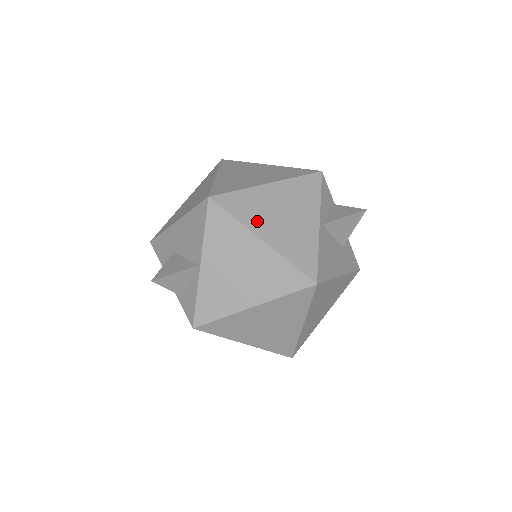
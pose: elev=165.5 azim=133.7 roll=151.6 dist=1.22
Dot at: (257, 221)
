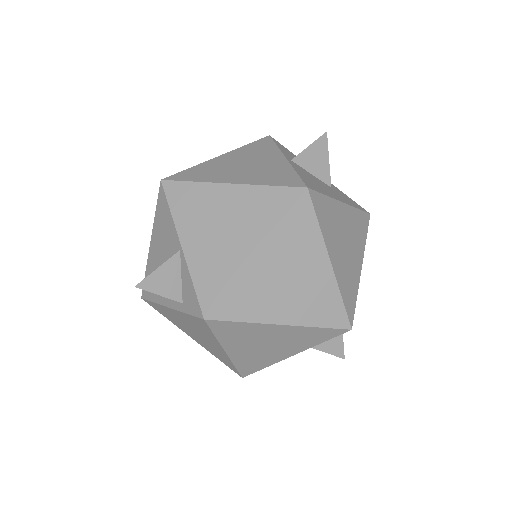
Dot at: (218, 176)
